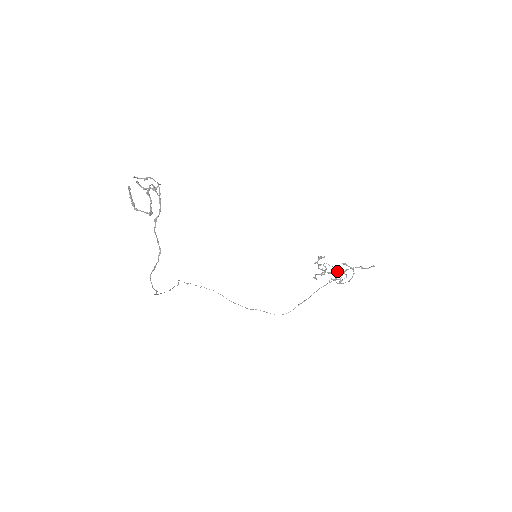
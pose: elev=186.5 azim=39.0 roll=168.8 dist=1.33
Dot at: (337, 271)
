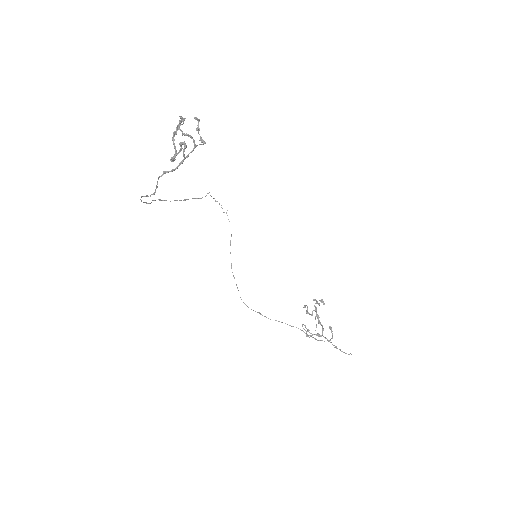
Dot at: occluded
